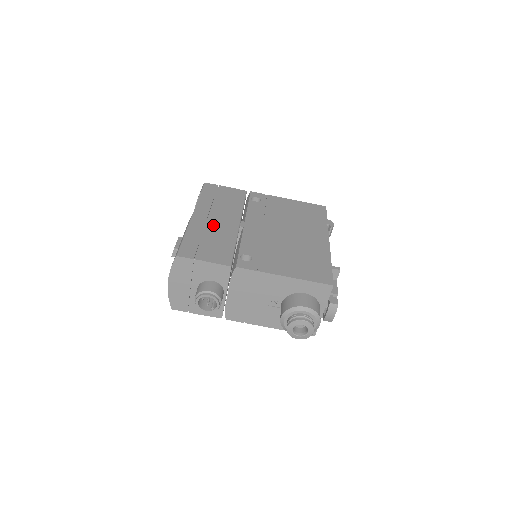
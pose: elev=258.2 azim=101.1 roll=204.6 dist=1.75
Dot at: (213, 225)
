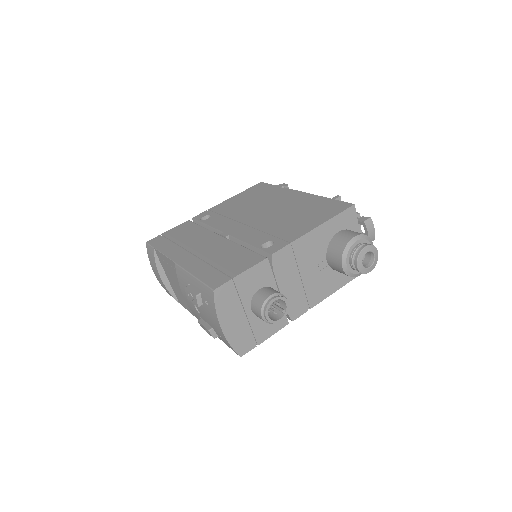
Dot at: (204, 253)
